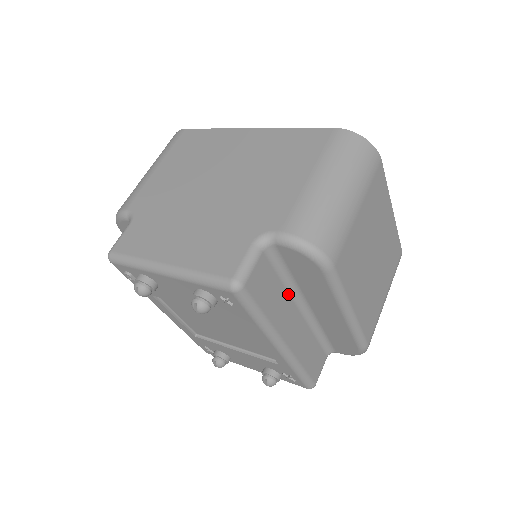
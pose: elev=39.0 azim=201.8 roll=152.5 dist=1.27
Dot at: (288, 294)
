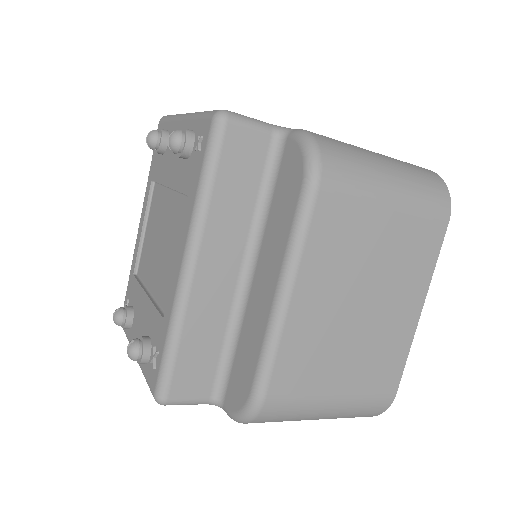
Dot at: (249, 226)
